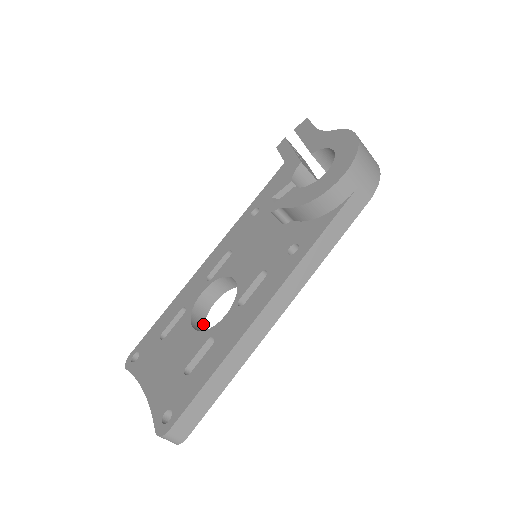
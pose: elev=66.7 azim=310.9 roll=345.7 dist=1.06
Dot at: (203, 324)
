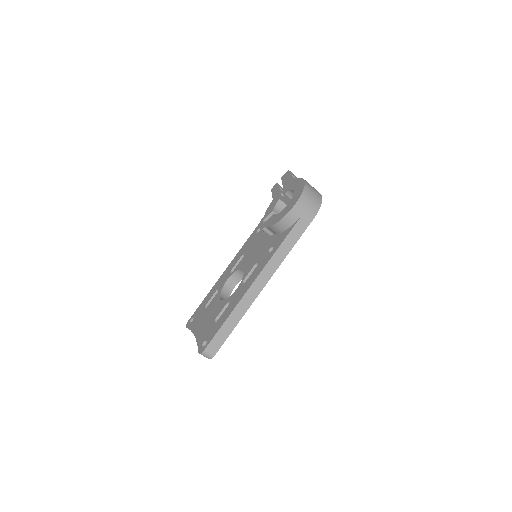
Dot at: occluded
